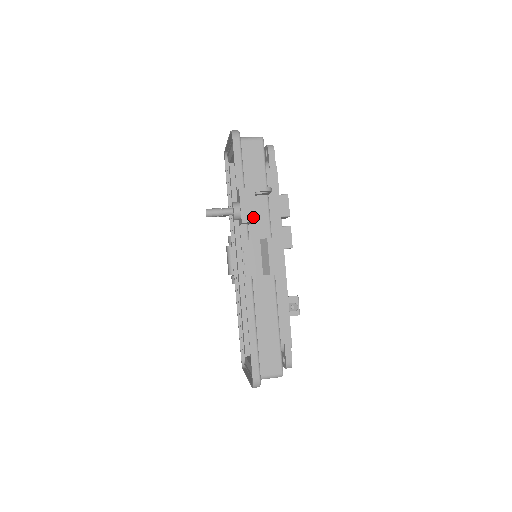
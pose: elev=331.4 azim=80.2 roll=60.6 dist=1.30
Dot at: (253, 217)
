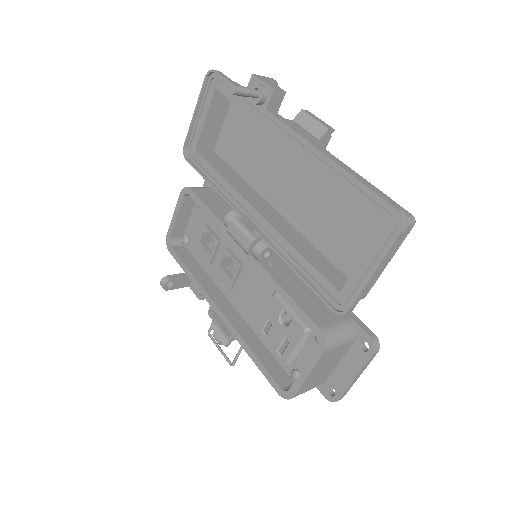
Dot at: (280, 89)
